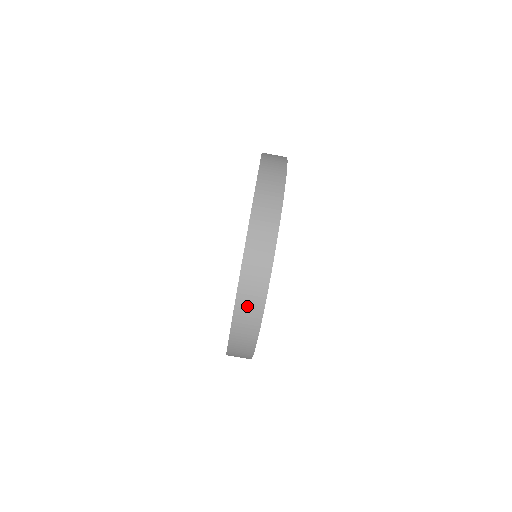
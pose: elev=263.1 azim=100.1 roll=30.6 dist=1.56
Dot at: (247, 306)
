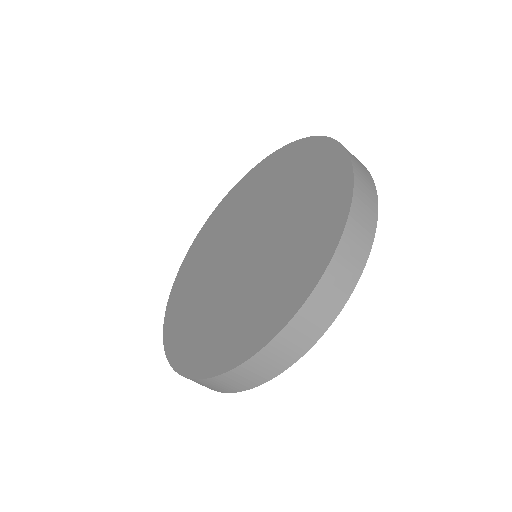
Dot at: (332, 288)
